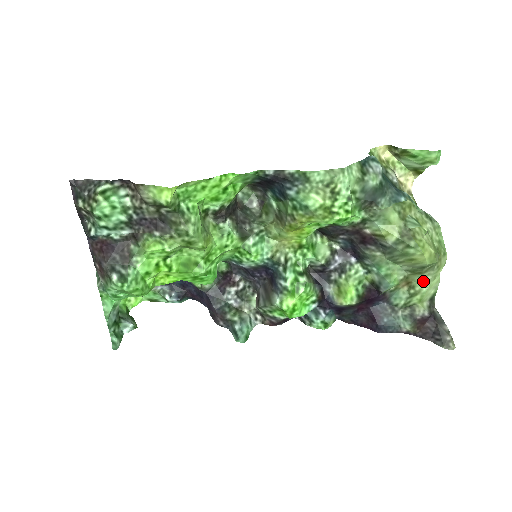
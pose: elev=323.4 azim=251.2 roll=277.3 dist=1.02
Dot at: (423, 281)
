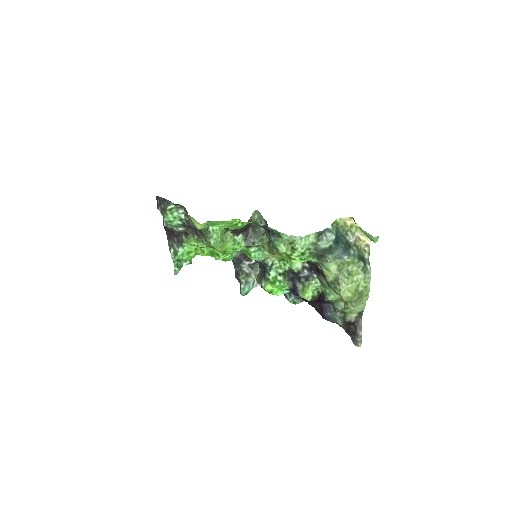
Dot at: (352, 304)
